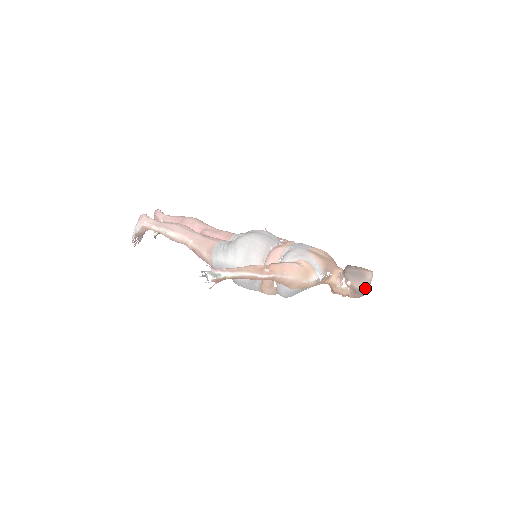
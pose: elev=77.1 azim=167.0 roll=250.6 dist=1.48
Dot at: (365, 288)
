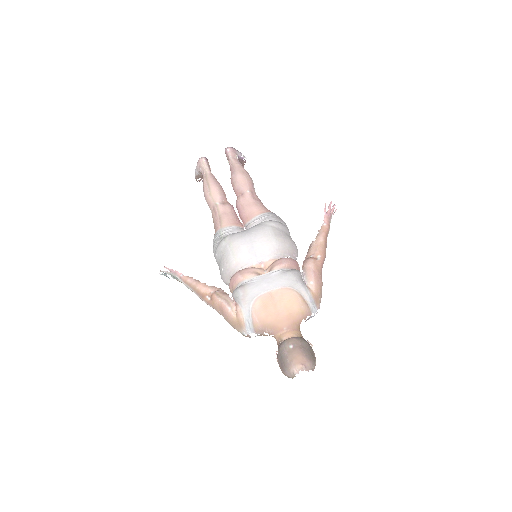
Dot at: (289, 377)
